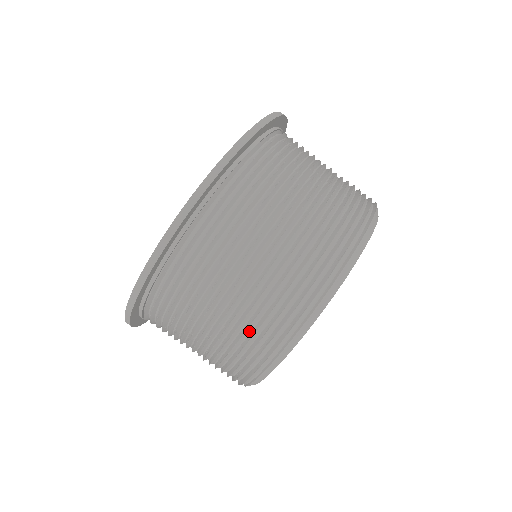
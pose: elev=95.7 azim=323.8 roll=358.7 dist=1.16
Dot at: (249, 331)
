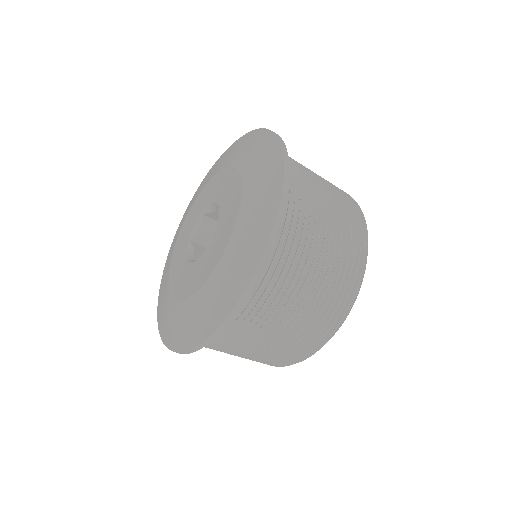
Dot at: (326, 302)
